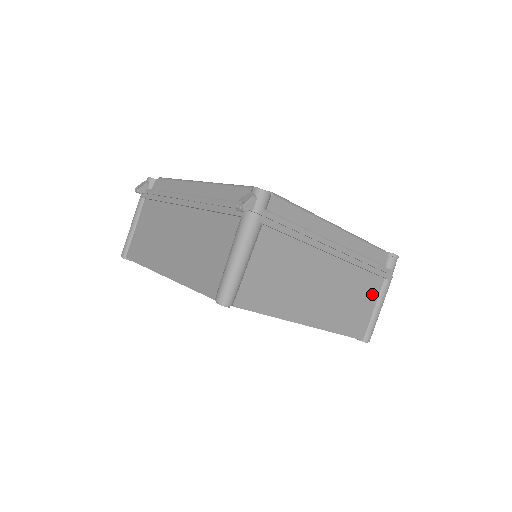
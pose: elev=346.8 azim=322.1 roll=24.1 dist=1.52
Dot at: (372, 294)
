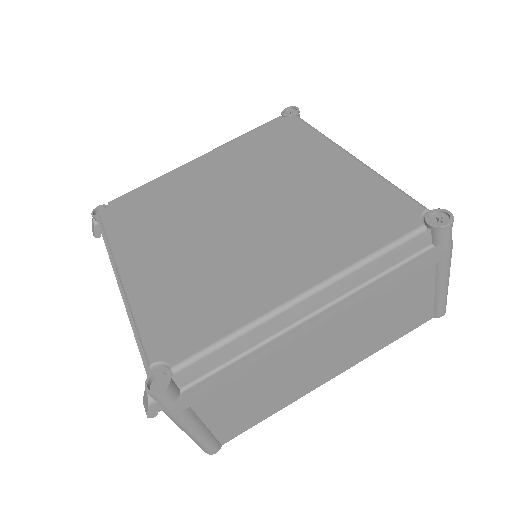
Dot at: (421, 286)
